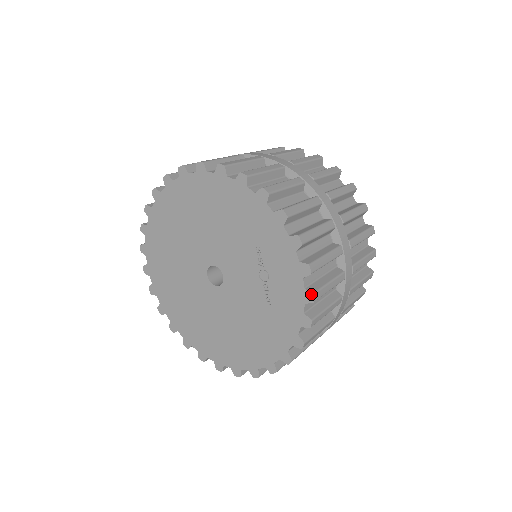
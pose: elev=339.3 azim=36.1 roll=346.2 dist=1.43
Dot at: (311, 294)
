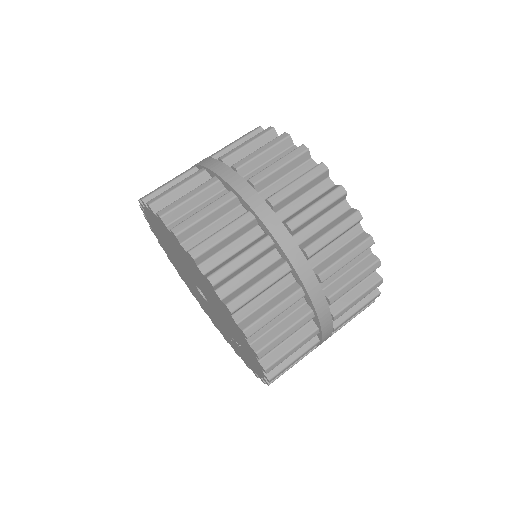
Dot at: (257, 377)
